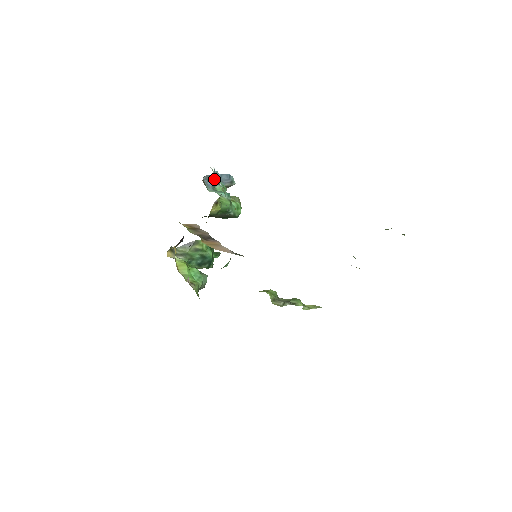
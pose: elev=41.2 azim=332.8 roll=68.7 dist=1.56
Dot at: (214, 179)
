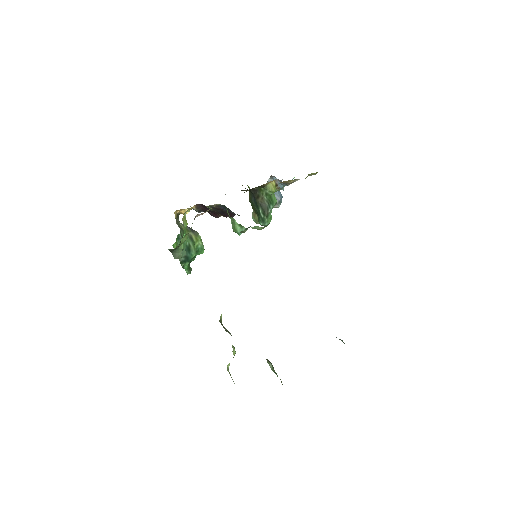
Dot at: occluded
